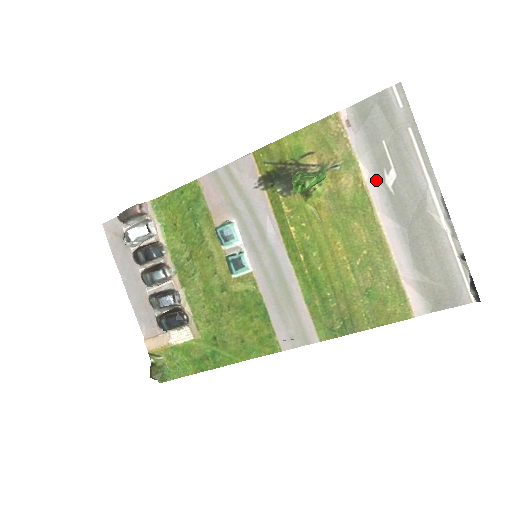
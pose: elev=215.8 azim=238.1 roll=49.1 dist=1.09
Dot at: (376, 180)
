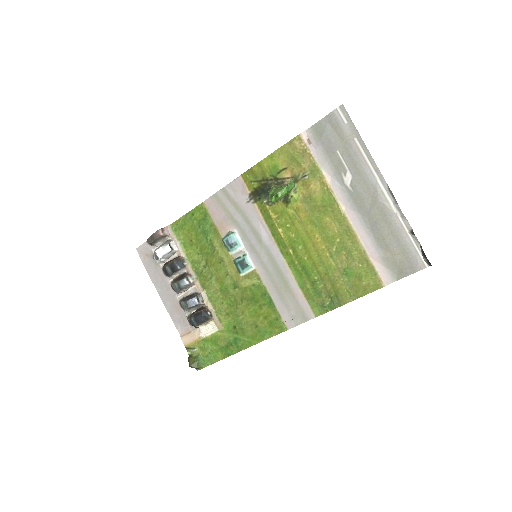
Dot at: (337, 182)
